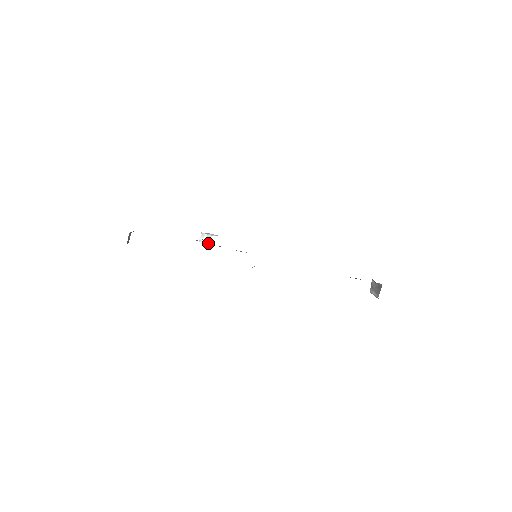
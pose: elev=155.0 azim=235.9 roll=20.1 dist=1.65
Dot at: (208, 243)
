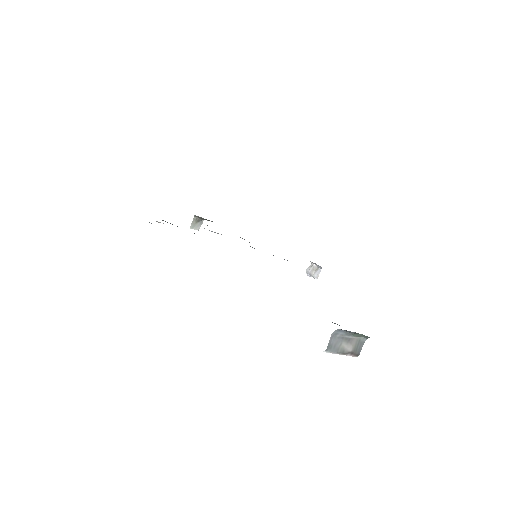
Dot at: (313, 276)
